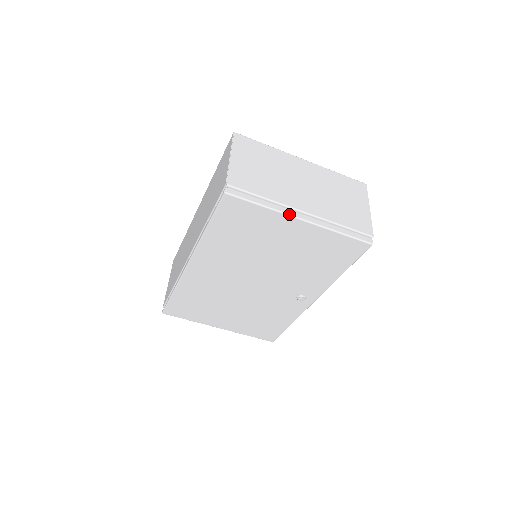
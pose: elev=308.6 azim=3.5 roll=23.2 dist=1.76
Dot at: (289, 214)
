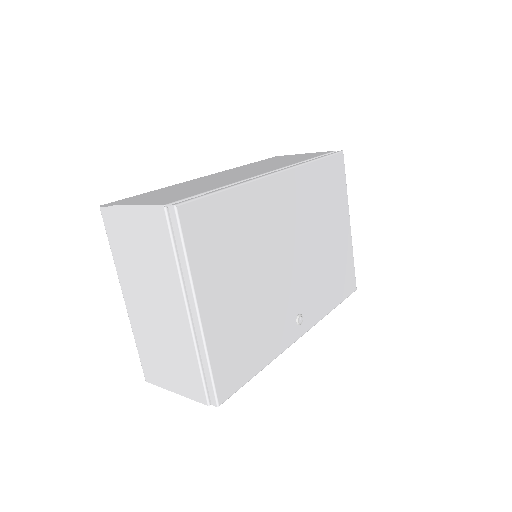
Dot at: (348, 210)
